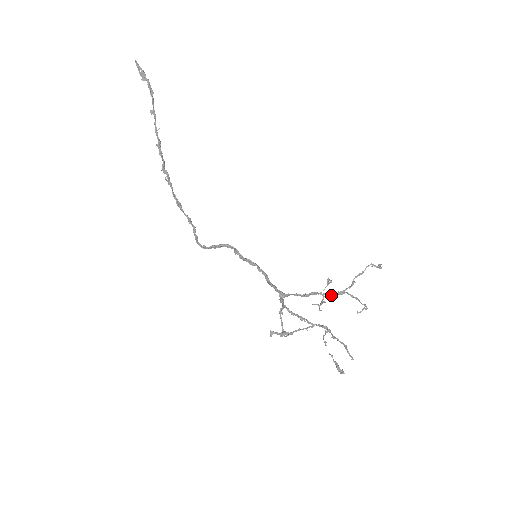
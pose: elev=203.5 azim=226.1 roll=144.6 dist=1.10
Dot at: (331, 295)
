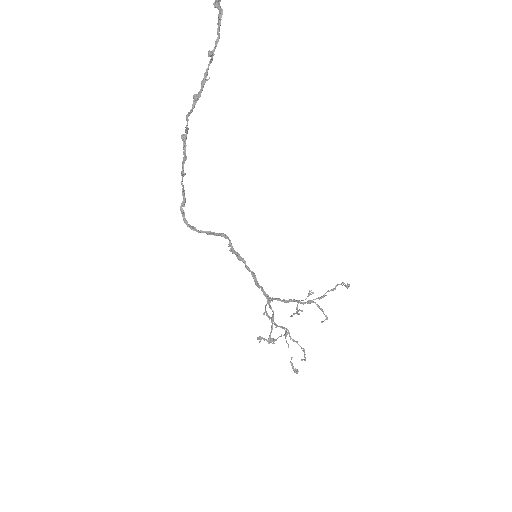
Dot at: (304, 303)
